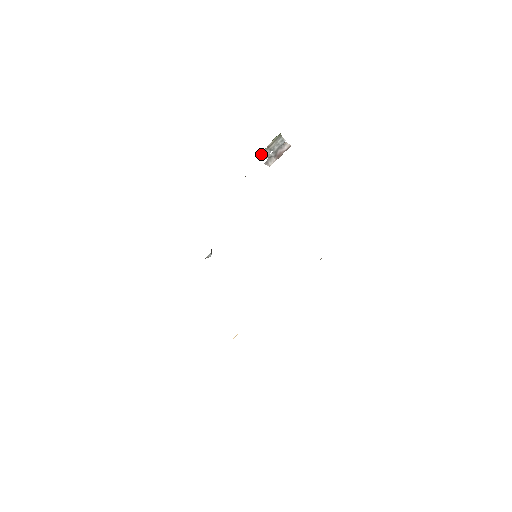
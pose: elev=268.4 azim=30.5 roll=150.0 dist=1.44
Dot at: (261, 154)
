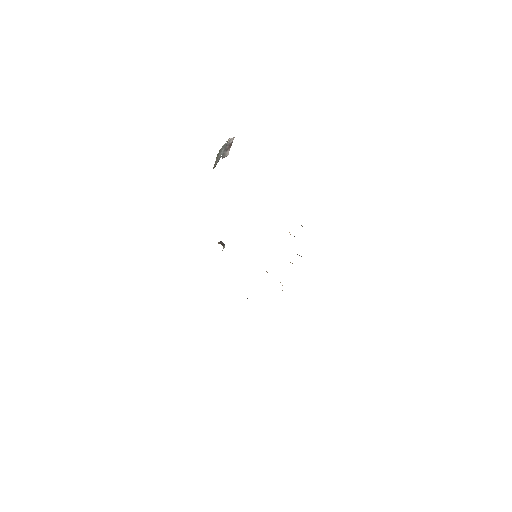
Dot at: (214, 167)
